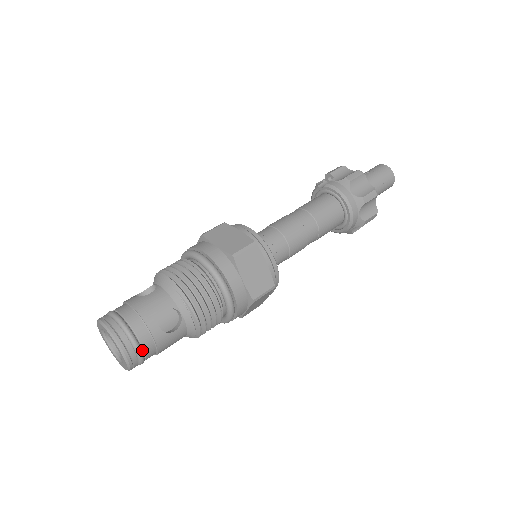
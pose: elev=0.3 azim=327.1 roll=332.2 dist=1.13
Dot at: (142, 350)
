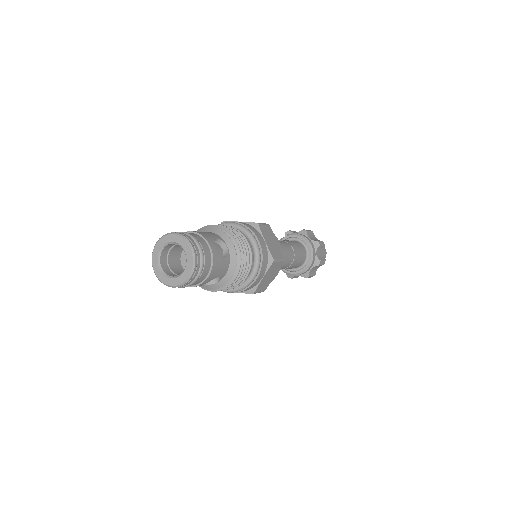
Dot at: (202, 261)
